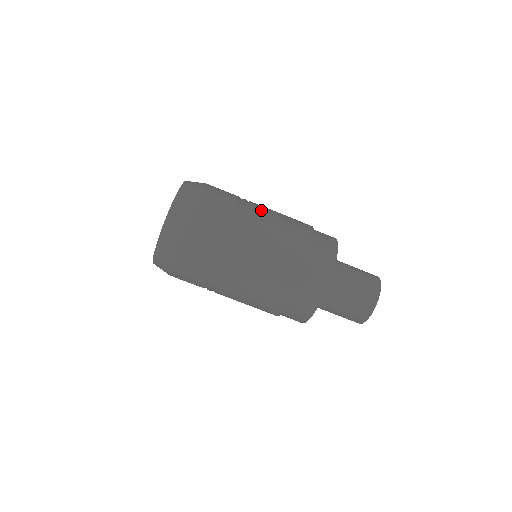
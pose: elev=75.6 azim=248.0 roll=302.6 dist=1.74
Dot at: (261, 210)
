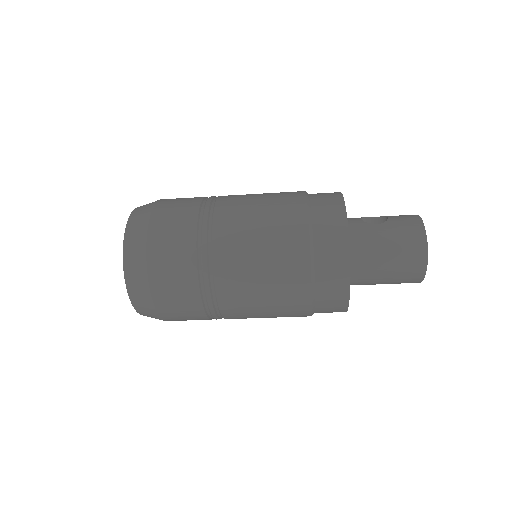
Dot at: (229, 232)
